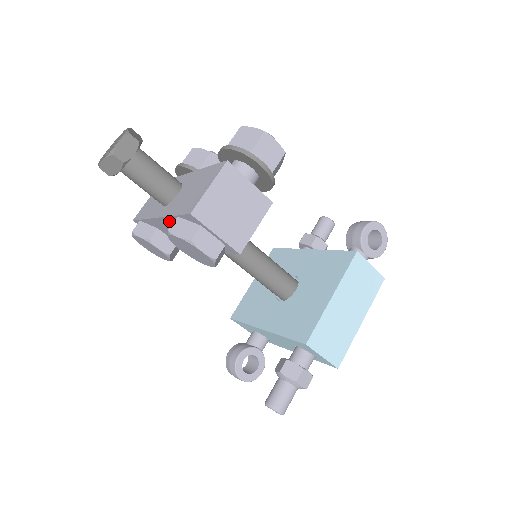
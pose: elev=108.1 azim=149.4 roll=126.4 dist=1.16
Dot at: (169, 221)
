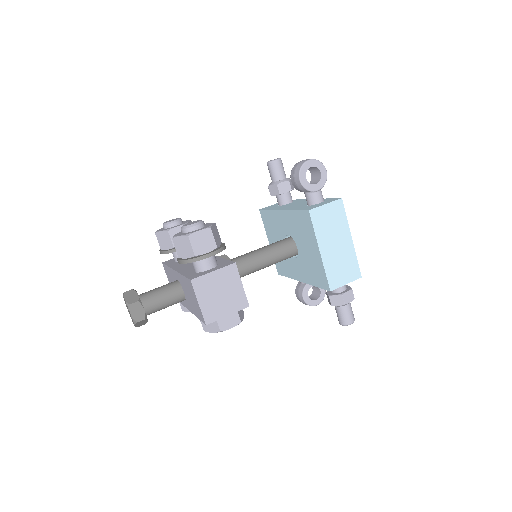
Dot at: occluded
